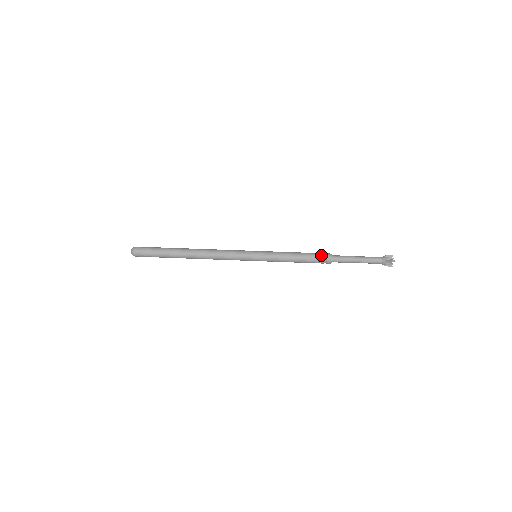
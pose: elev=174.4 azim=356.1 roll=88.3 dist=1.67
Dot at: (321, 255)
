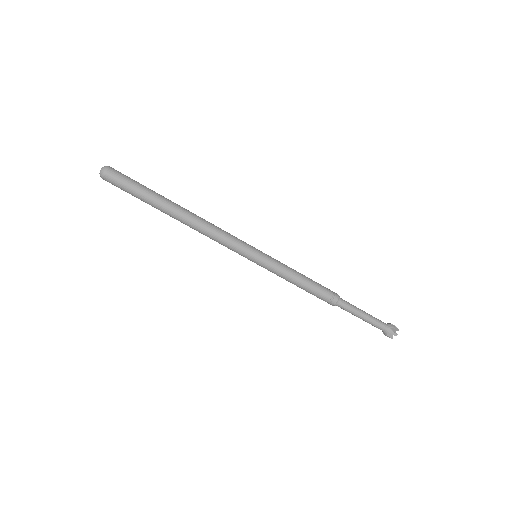
Dot at: (329, 290)
